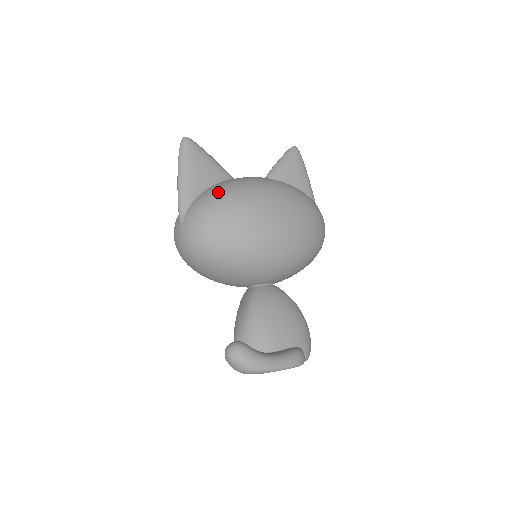
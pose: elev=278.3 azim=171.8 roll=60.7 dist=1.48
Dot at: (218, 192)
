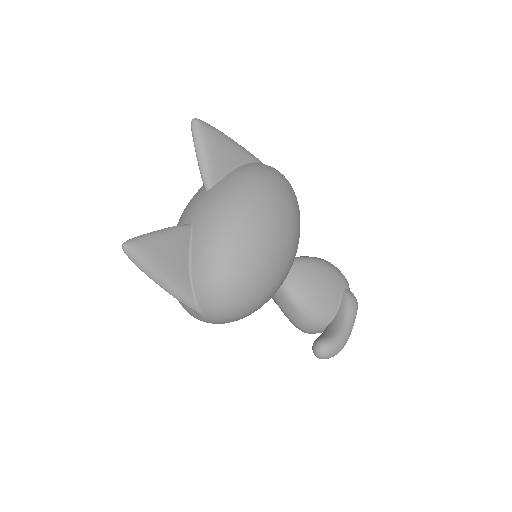
Dot at: (211, 268)
